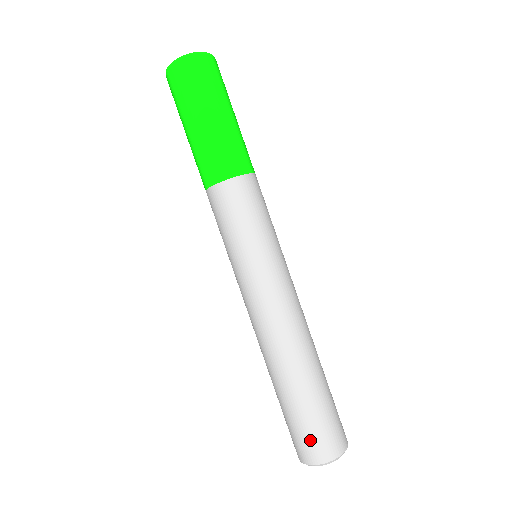
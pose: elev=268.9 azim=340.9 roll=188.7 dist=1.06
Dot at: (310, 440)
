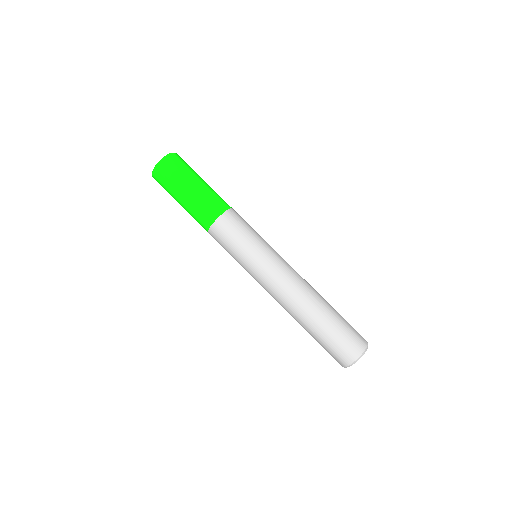
Dot at: (352, 338)
